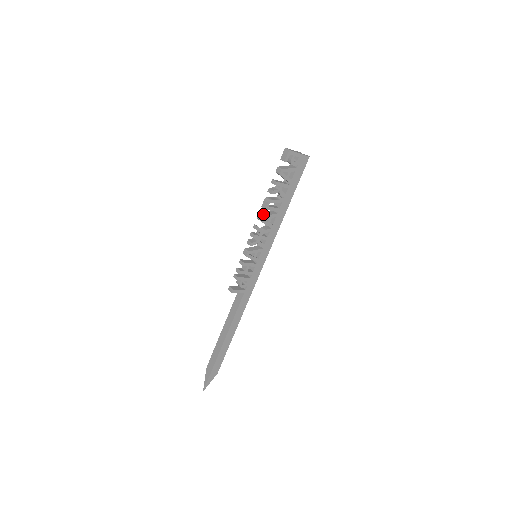
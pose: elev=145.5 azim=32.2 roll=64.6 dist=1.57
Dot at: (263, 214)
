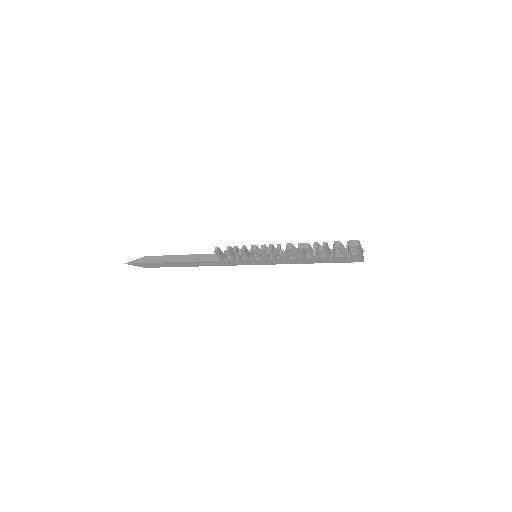
Dot at: (293, 248)
